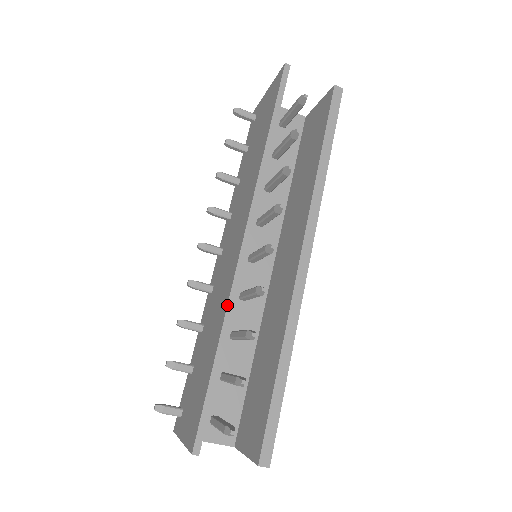
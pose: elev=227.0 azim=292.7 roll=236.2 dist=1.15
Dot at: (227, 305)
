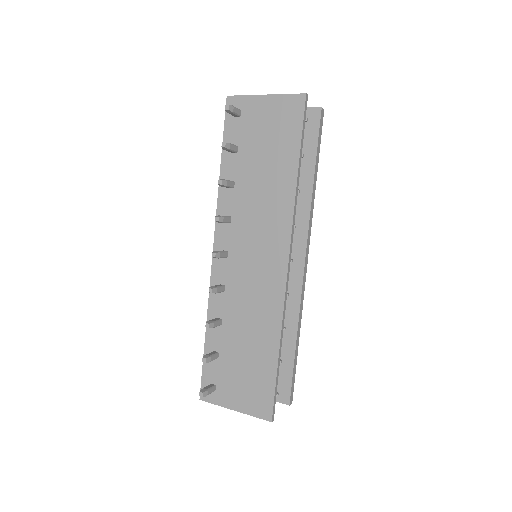
Dot at: (282, 320)
